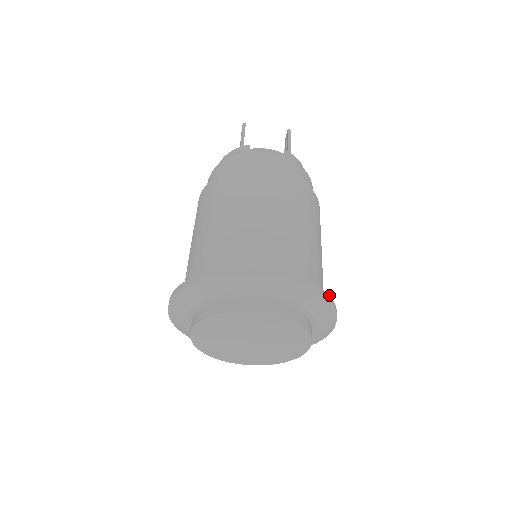
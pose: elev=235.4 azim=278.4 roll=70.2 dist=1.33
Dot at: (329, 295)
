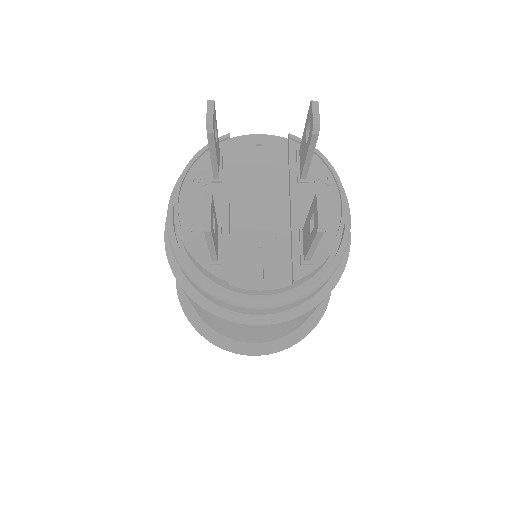
Dot at: occluded
